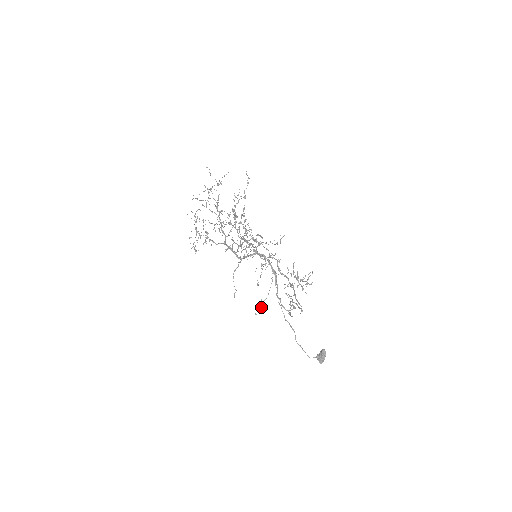
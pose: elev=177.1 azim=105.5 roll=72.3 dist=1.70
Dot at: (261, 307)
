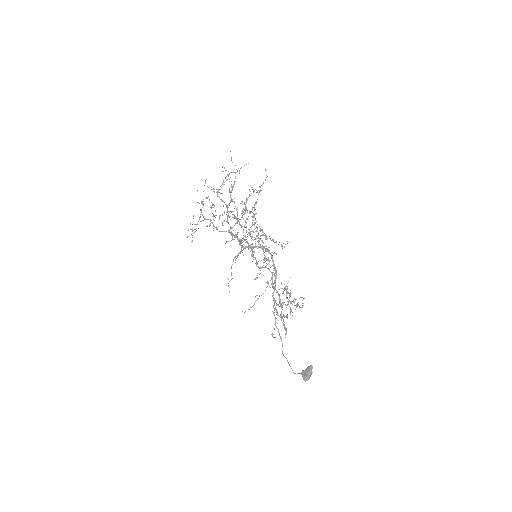
Dot at: (254, 303)
